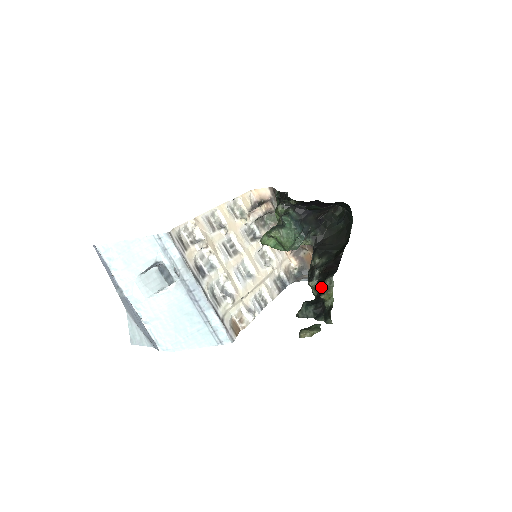
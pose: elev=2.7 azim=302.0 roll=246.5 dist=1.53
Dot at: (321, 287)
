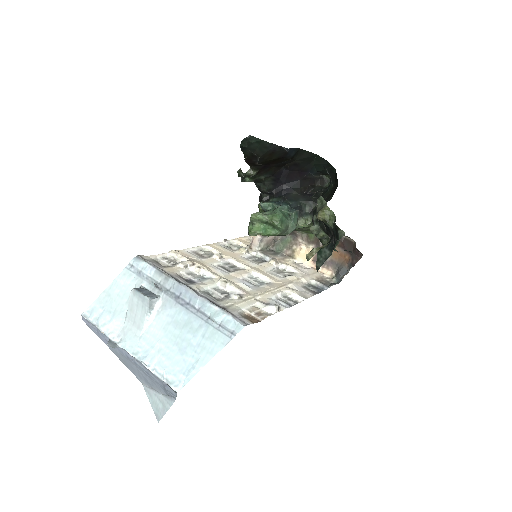
Dot at: occluded
